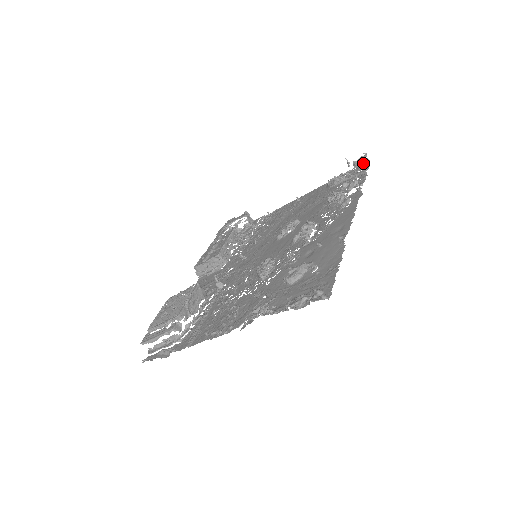
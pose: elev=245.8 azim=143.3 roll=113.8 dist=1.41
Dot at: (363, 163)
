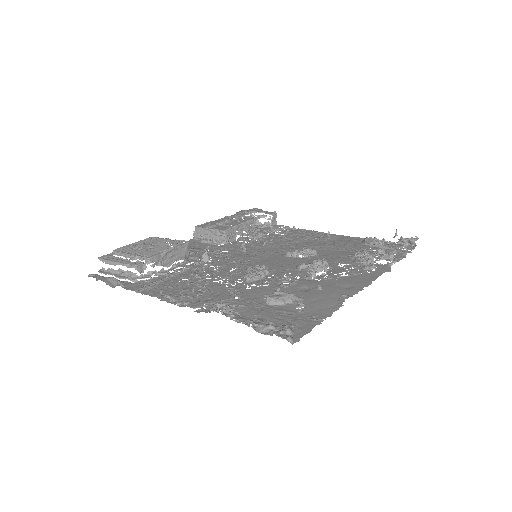
Dot at: (409, 244)
